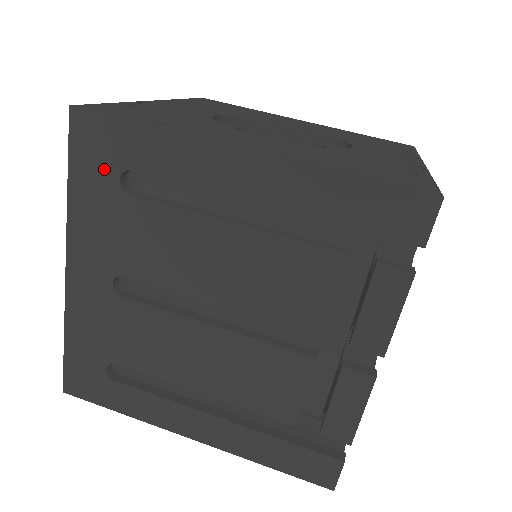
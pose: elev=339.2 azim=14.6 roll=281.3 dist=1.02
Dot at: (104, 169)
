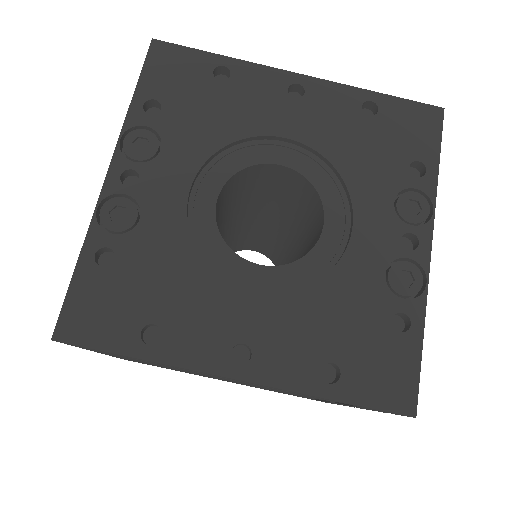
Dot at: occluded
